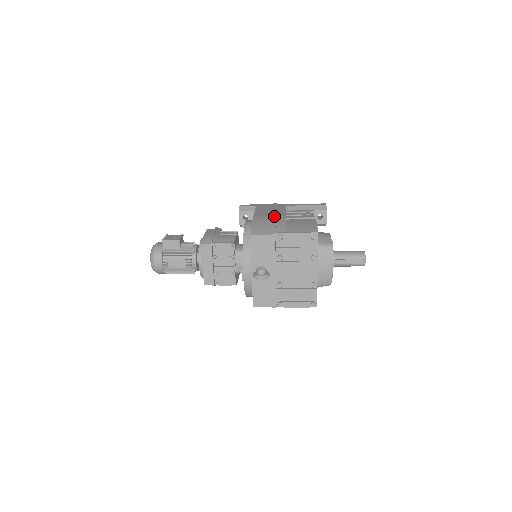
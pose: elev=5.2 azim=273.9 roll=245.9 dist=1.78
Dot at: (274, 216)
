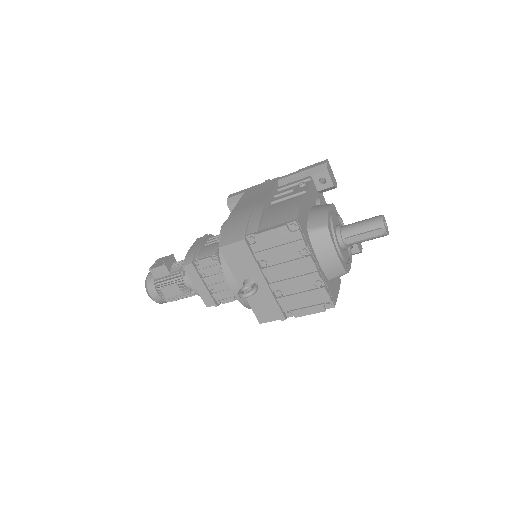
Dot at: (250, 208)
